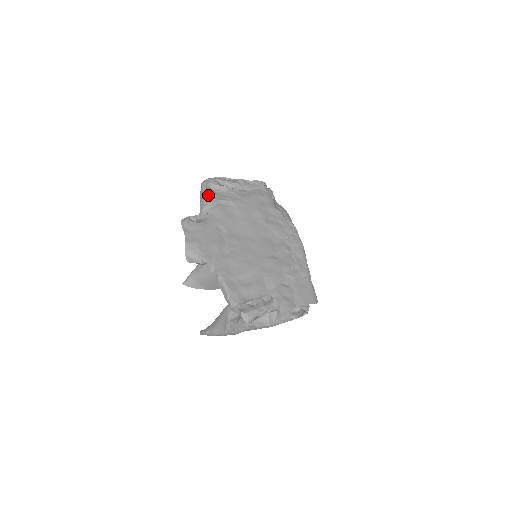
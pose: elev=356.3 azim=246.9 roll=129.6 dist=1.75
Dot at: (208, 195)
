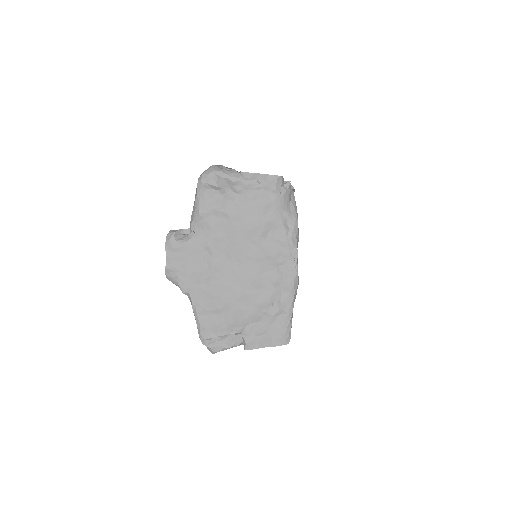
Dot at: (201, 202)
